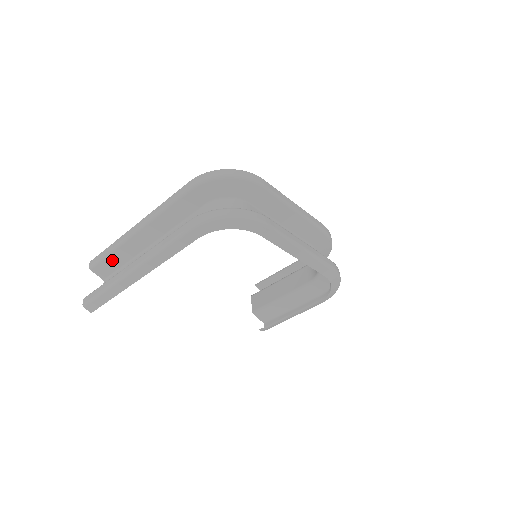
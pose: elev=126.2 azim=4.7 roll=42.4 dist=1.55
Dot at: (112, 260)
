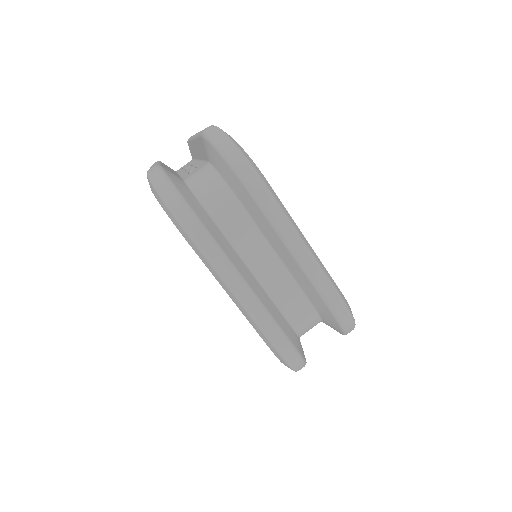
Dot at: occluded
